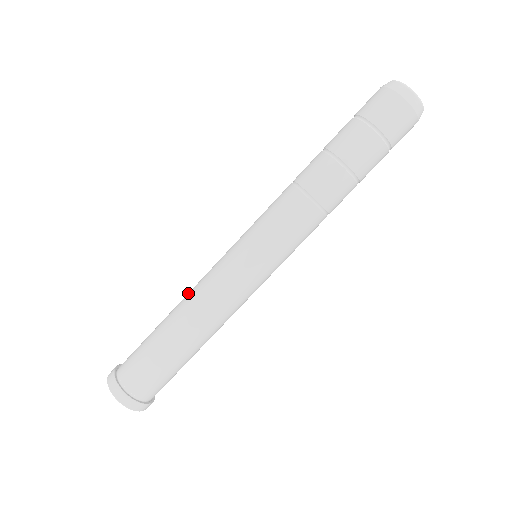
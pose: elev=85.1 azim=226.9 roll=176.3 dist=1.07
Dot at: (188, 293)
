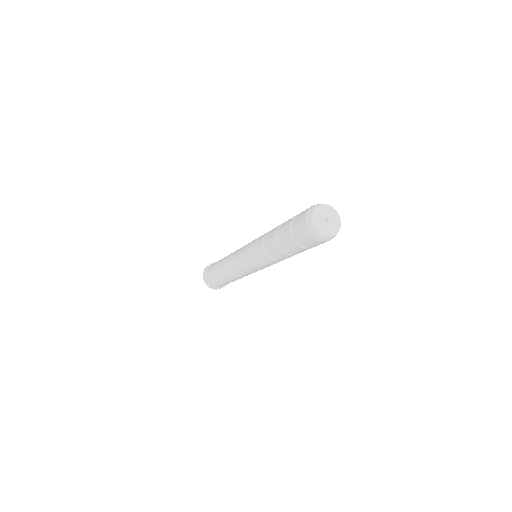
Dot at: (226, 262)
